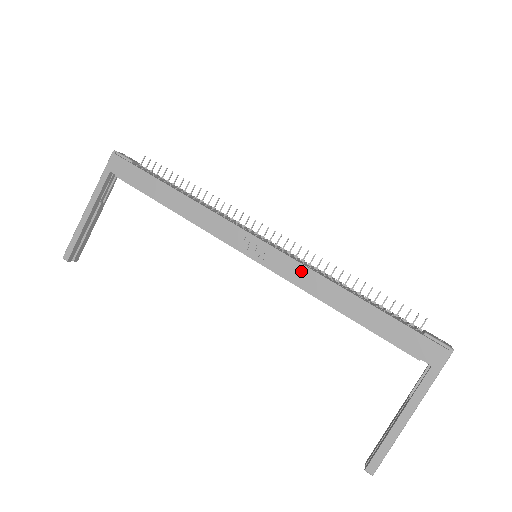
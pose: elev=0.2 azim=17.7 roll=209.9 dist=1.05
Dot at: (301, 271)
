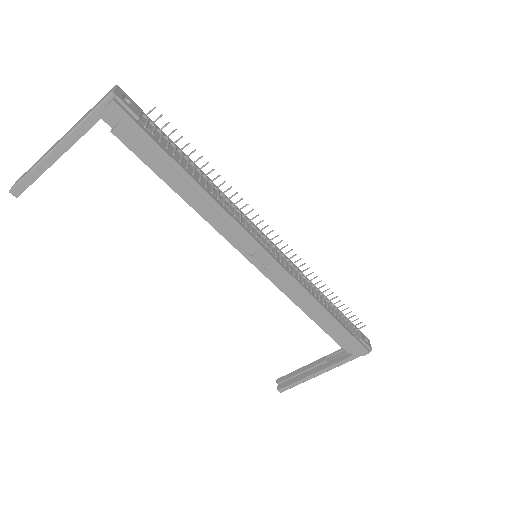
Dot at: (295, 287)
